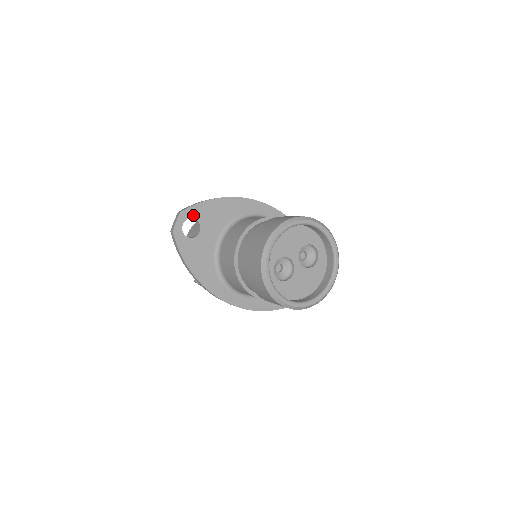
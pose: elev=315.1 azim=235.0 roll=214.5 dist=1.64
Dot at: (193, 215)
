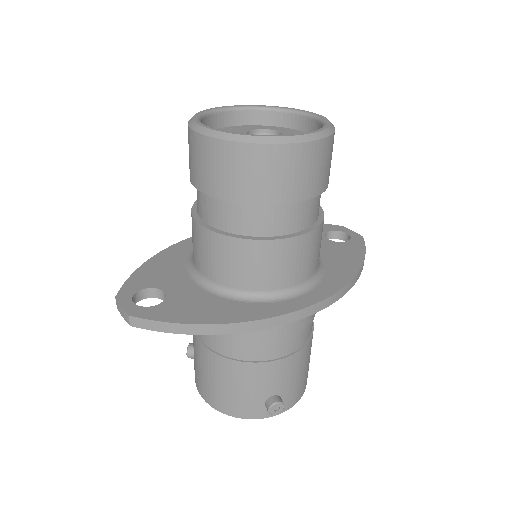
Dot at: (135, 289)
